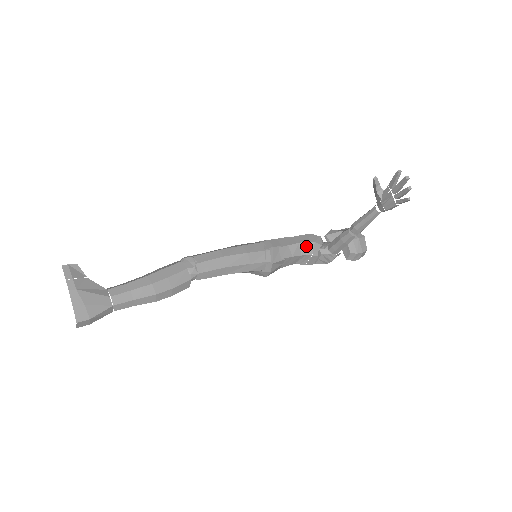
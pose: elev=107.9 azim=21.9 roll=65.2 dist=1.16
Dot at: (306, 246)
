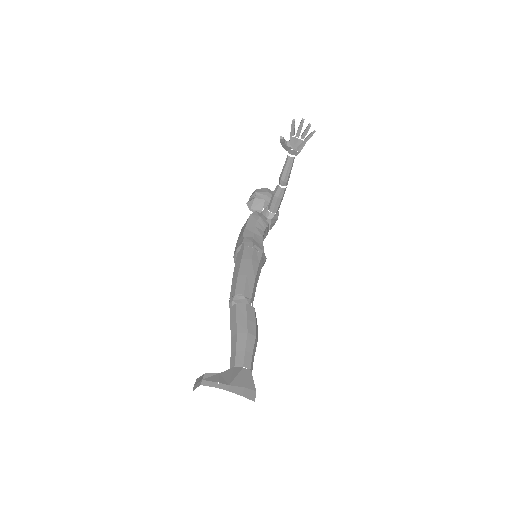
Dot at: (260, 224)
